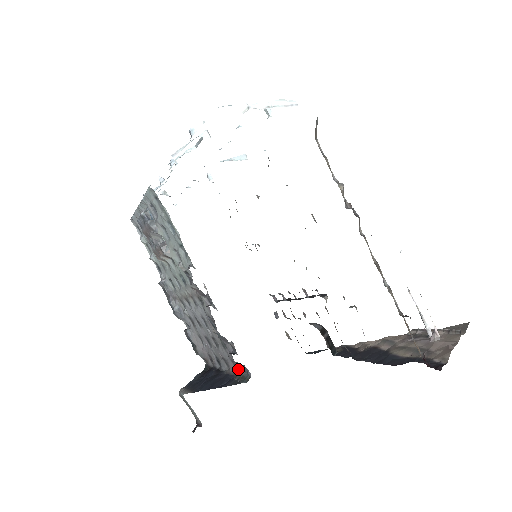
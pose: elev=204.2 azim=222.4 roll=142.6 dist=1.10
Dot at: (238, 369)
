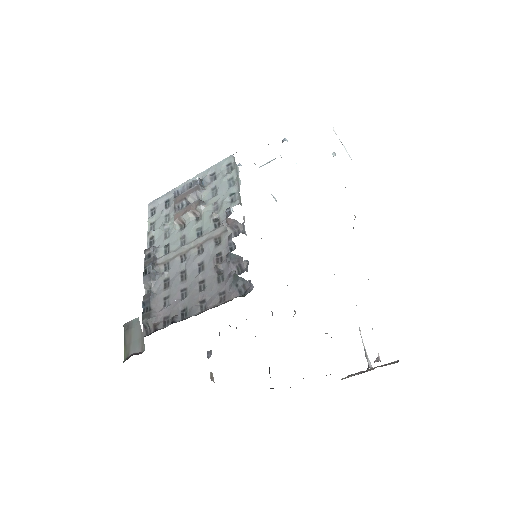
Dot at: (228, 297)
